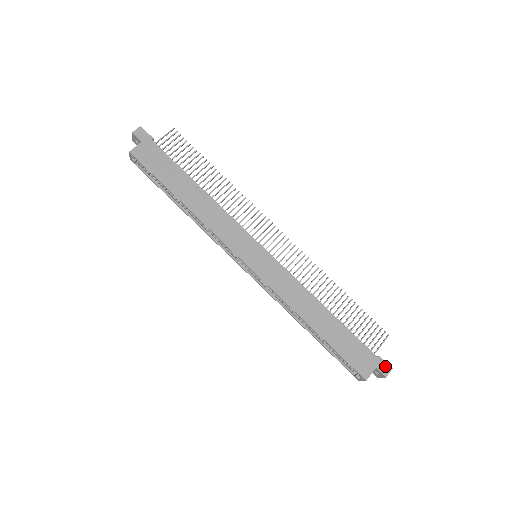
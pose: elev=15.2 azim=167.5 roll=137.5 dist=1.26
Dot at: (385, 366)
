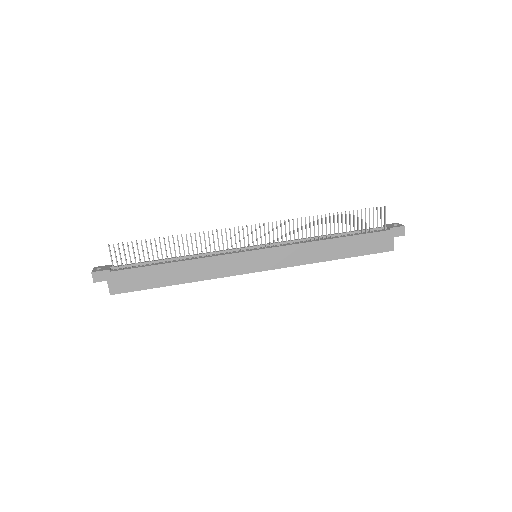
Dot at: (398, 230)
